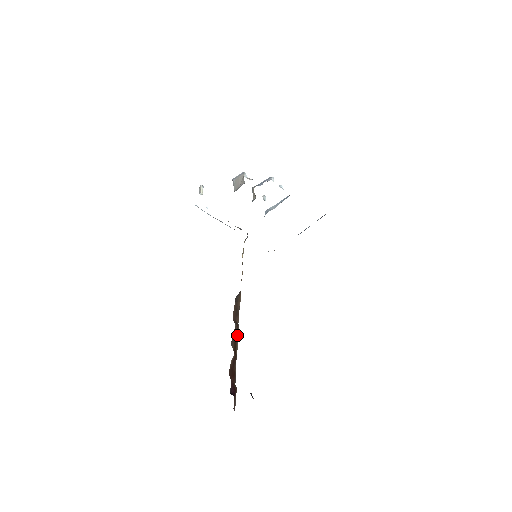
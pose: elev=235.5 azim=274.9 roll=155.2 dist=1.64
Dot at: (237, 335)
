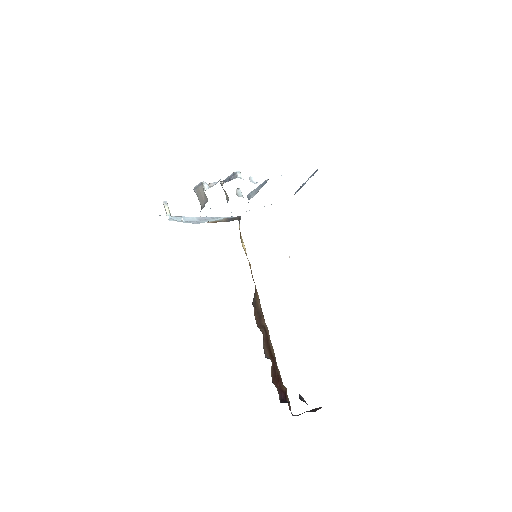
Dot at: (268, 338)
